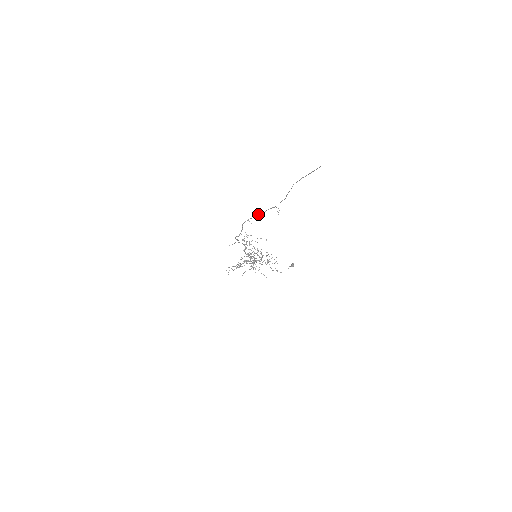
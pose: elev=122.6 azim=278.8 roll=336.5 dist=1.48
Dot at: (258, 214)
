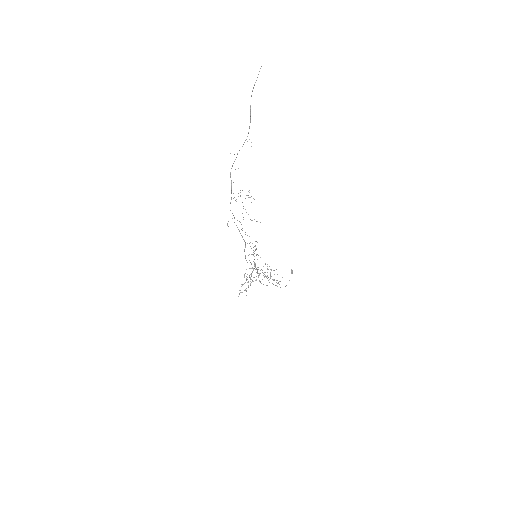
Dot at: occluded
